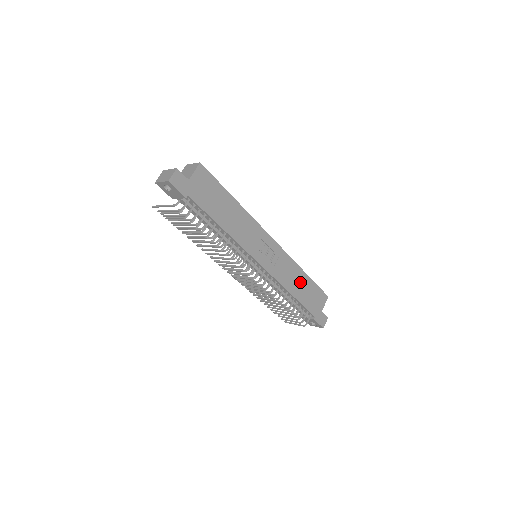
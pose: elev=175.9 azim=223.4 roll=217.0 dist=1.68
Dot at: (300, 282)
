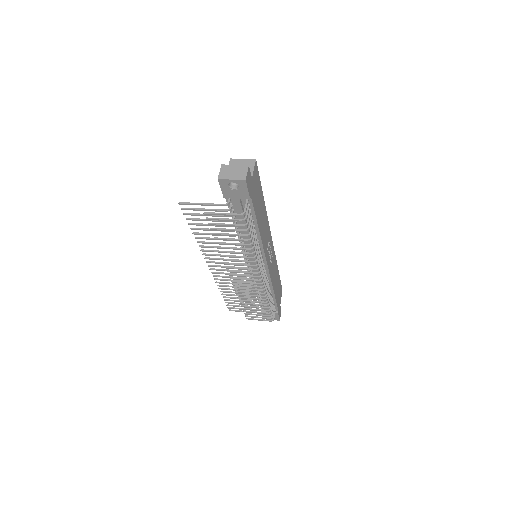
Dot at: (276, 279)
